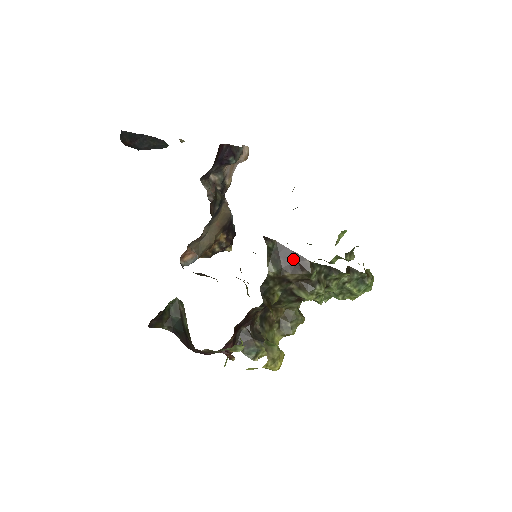
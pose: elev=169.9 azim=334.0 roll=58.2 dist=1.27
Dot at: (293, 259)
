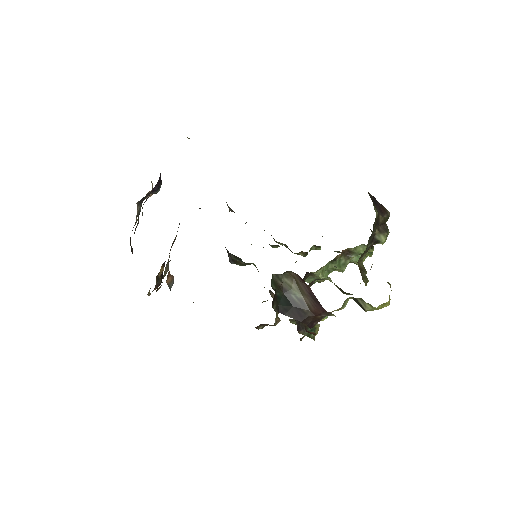
Dot at: (379, 205)
